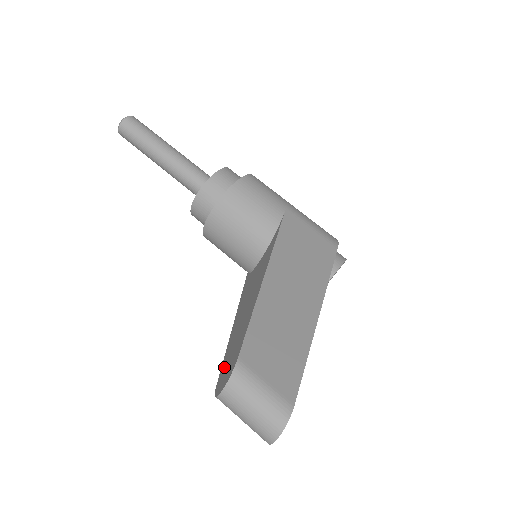
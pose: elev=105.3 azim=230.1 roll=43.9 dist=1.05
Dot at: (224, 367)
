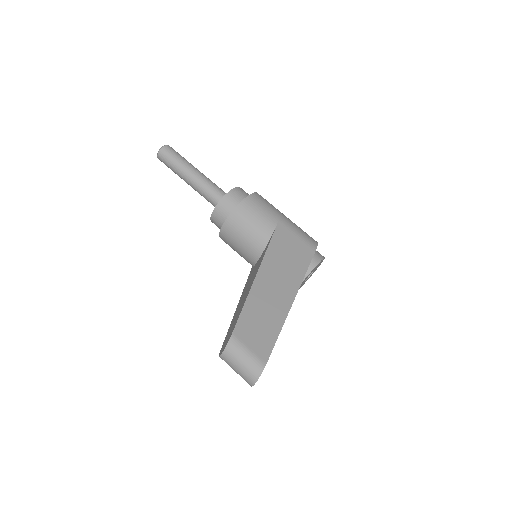
Dot at: (226, 337)
